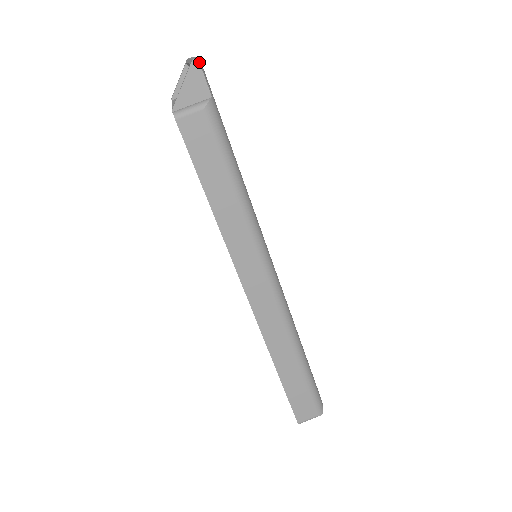
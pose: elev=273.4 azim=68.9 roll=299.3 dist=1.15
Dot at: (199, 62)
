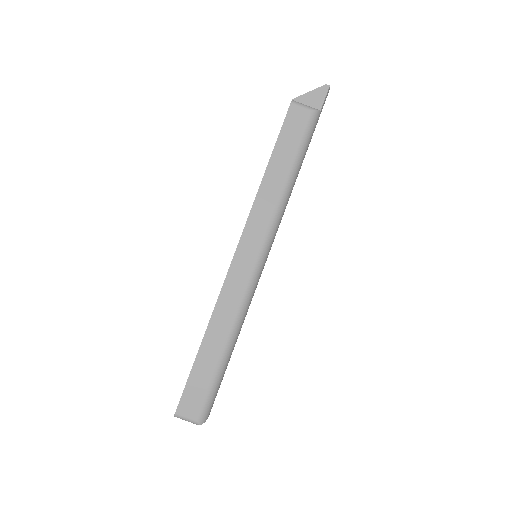
Dot at: (329, 88)
